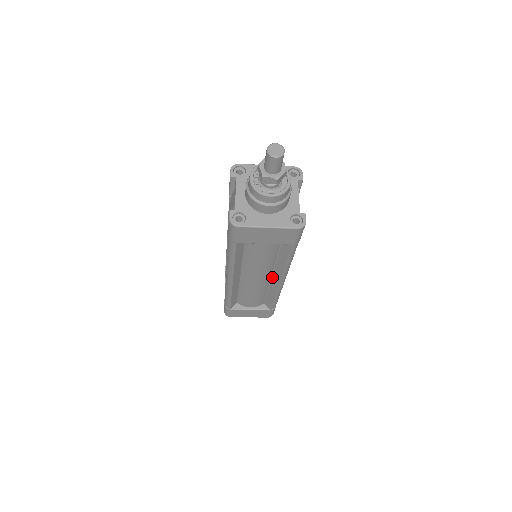
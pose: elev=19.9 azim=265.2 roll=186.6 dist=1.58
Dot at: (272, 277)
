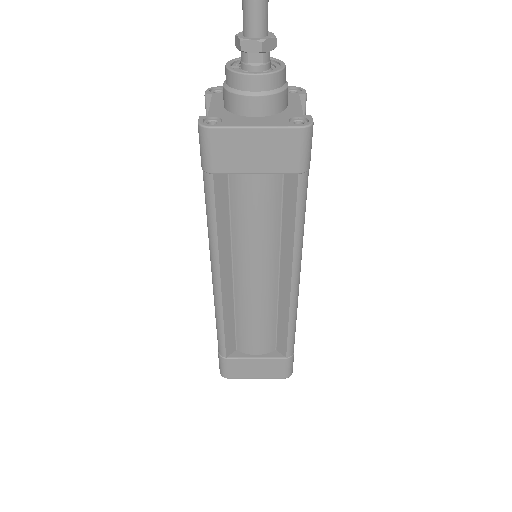
Dot at: (279, 278)
